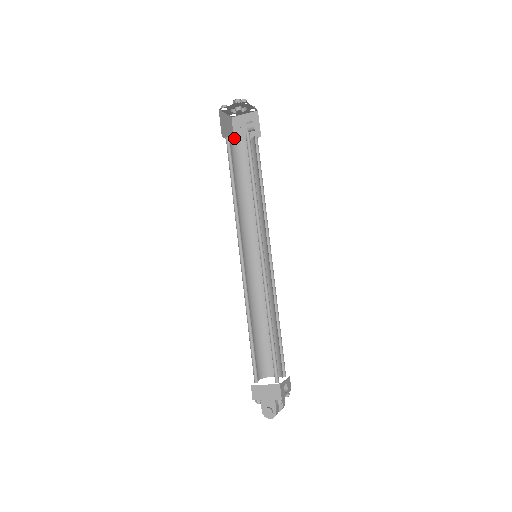
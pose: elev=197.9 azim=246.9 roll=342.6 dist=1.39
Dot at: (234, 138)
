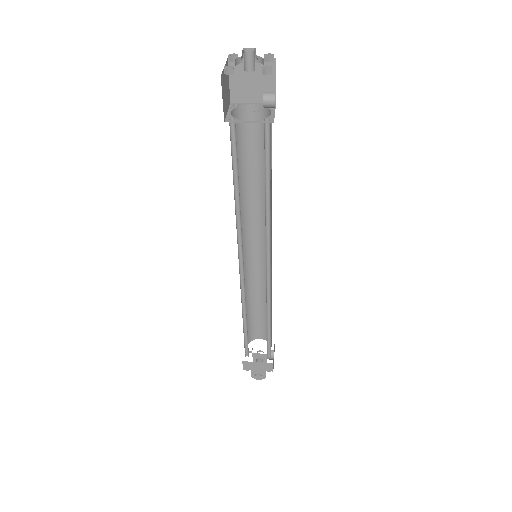
Dot at: (230, 94)
